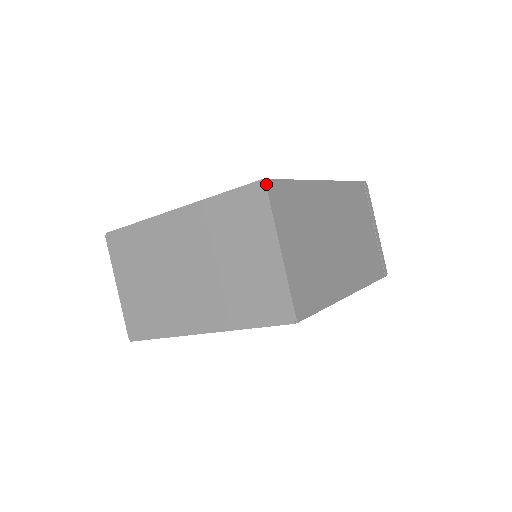
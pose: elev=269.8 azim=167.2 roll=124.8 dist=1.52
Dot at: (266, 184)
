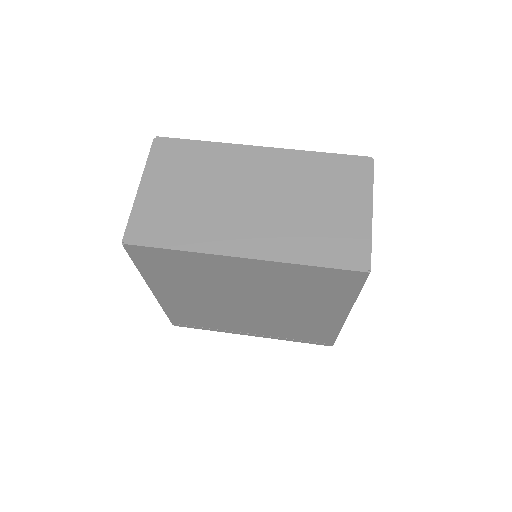
Dot at: occluded
